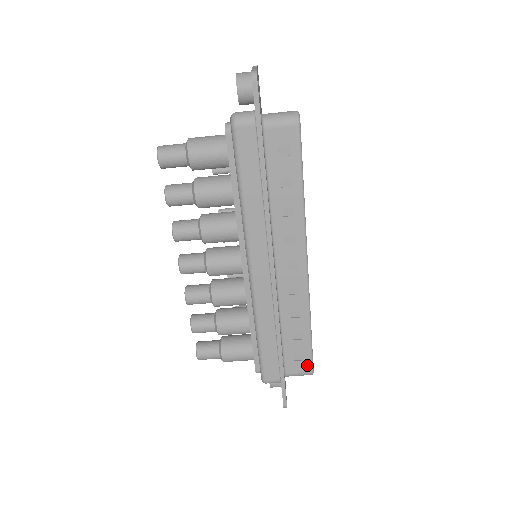
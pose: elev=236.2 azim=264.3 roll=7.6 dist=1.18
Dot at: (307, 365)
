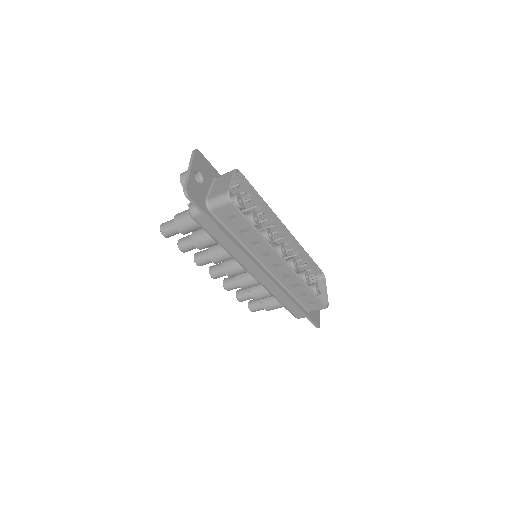
Dot at: (320, 305)
